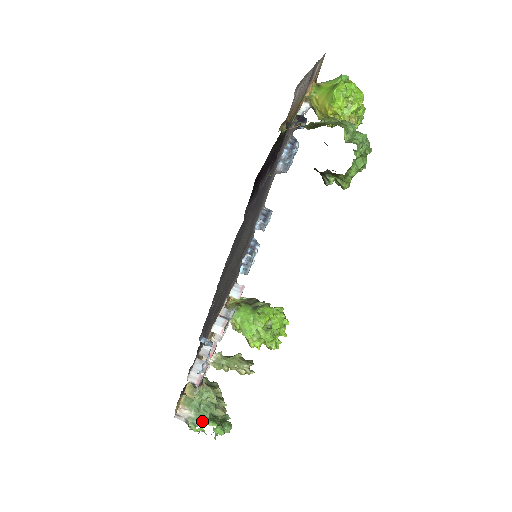
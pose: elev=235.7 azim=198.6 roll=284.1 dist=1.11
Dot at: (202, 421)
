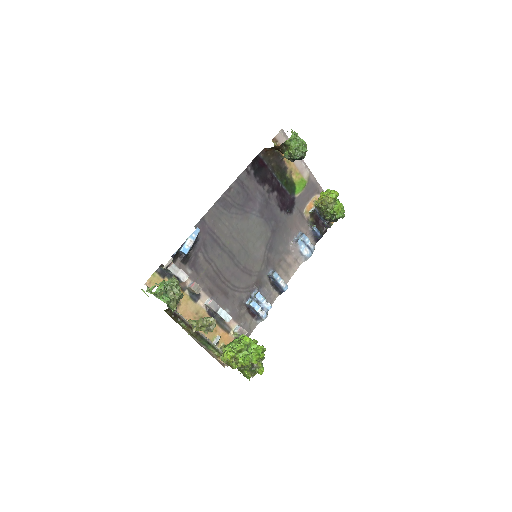
Dot at: occluded
